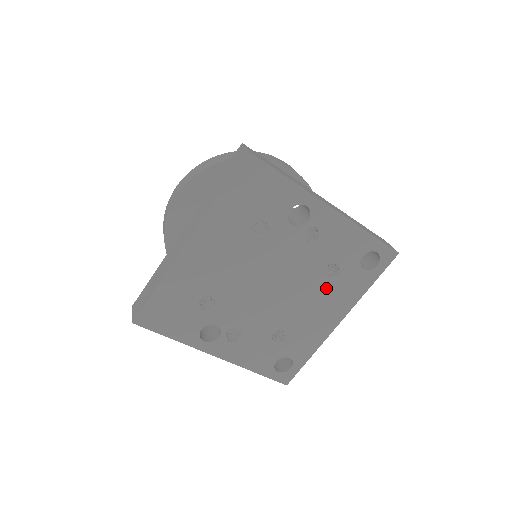
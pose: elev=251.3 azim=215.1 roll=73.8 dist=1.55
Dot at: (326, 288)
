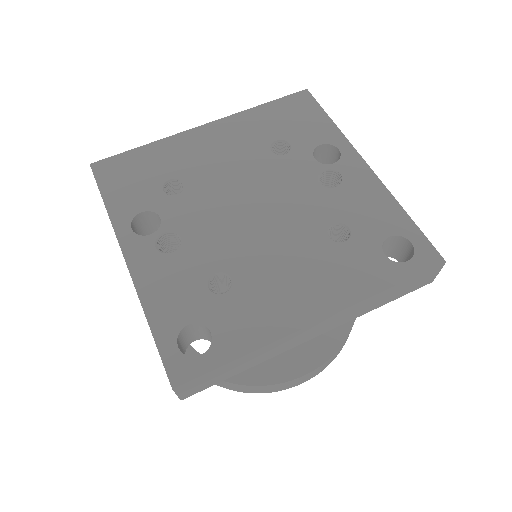
Dot at: (321, 252)
